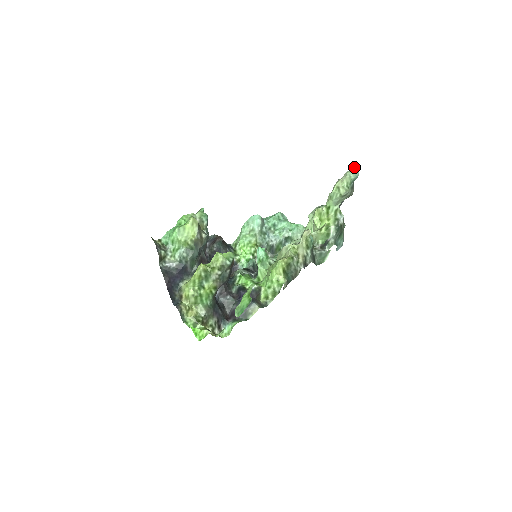
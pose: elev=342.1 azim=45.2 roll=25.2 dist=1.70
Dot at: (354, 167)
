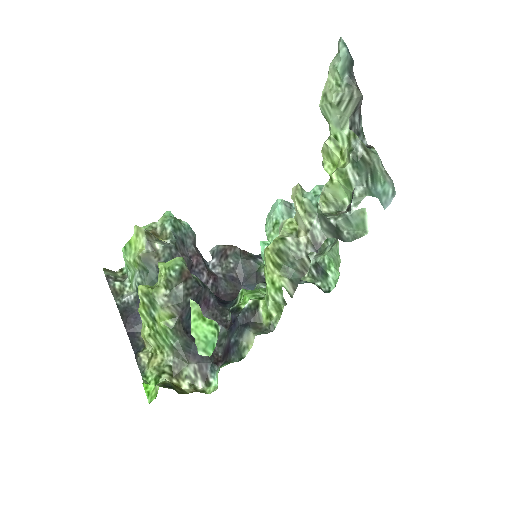
Dot at: occluded
